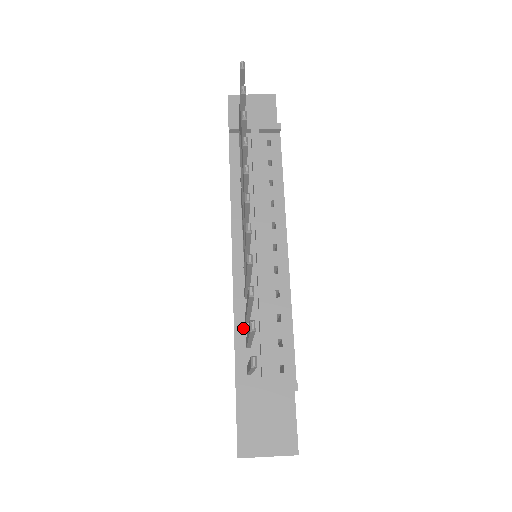
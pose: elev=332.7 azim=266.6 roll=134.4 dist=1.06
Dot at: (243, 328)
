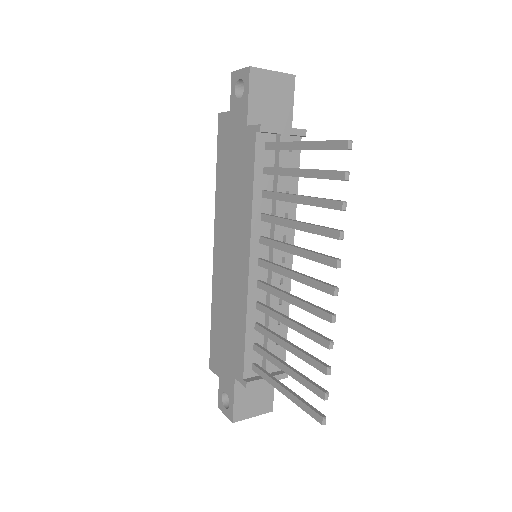
Dot at: (252, 334)
